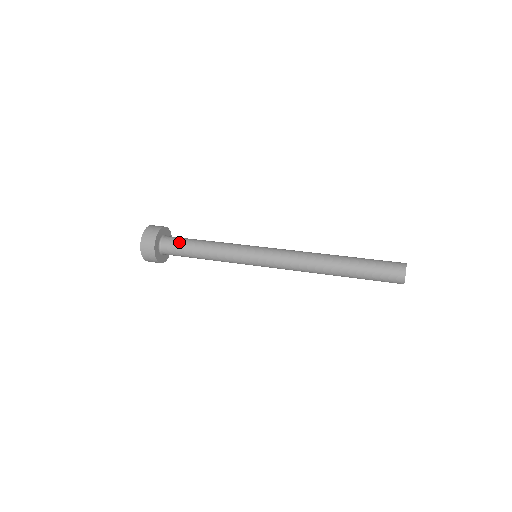
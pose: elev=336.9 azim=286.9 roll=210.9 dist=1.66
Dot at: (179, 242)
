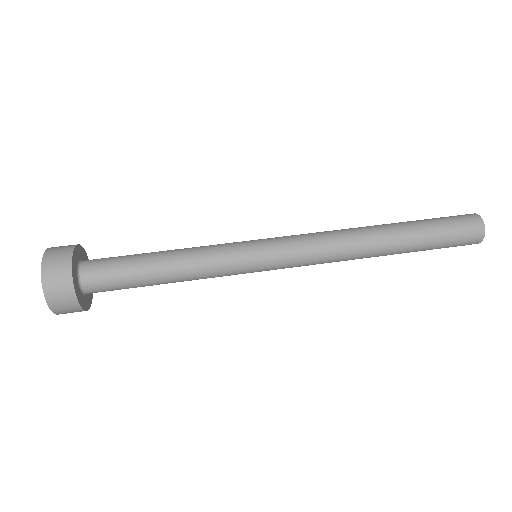
Dot at: (116, 261)
